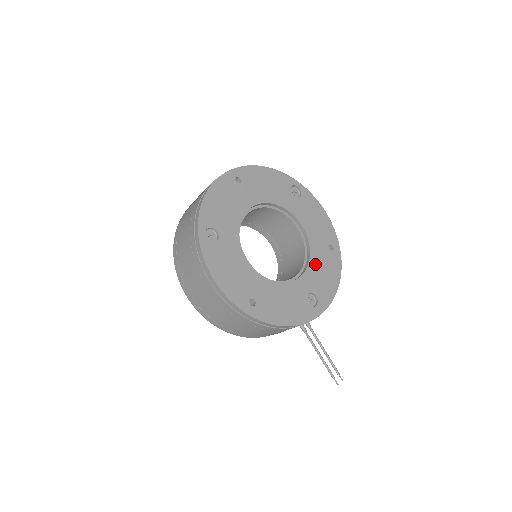
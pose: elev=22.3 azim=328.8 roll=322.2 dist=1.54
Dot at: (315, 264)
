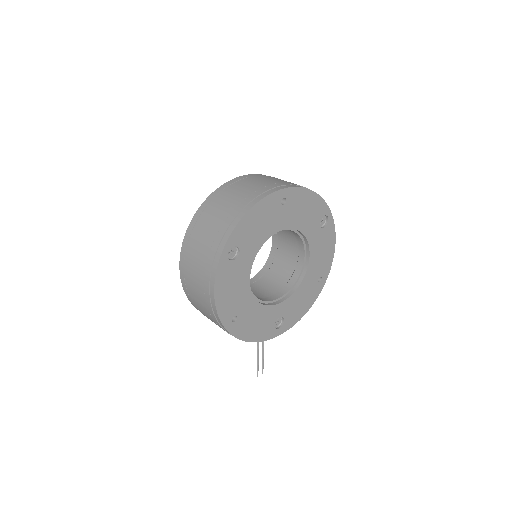
Dot at: (299, 293)
